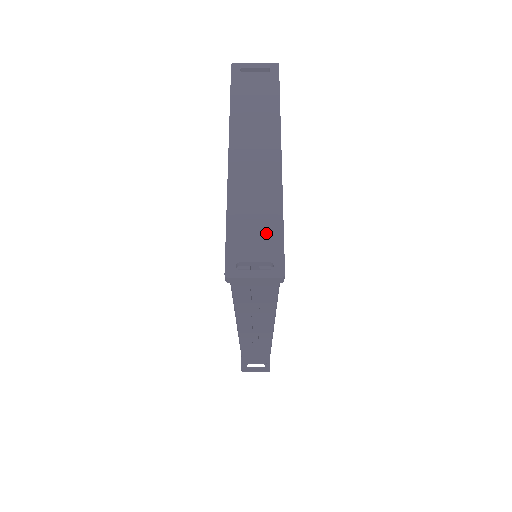
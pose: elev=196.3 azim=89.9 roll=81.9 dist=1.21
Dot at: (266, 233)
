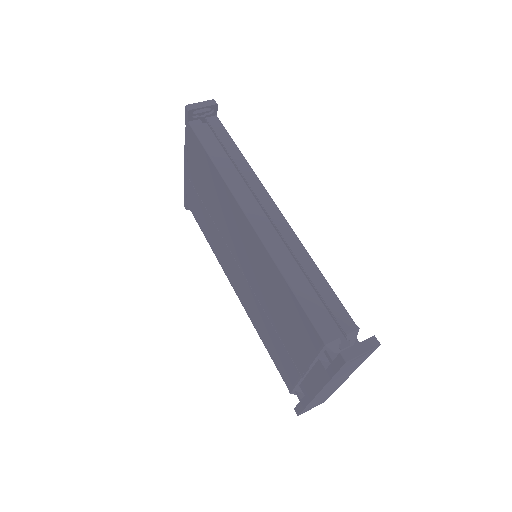
Dot at: (323, 399)
